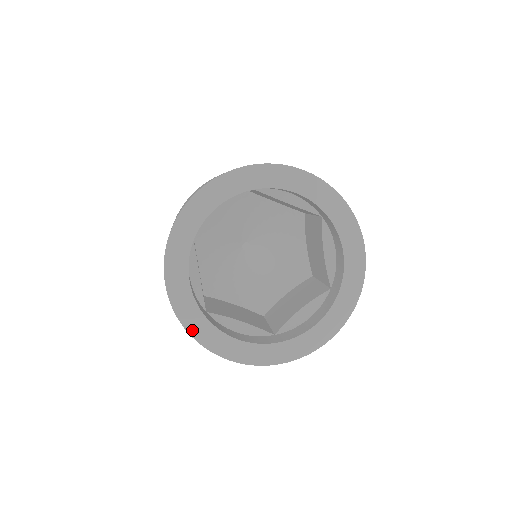
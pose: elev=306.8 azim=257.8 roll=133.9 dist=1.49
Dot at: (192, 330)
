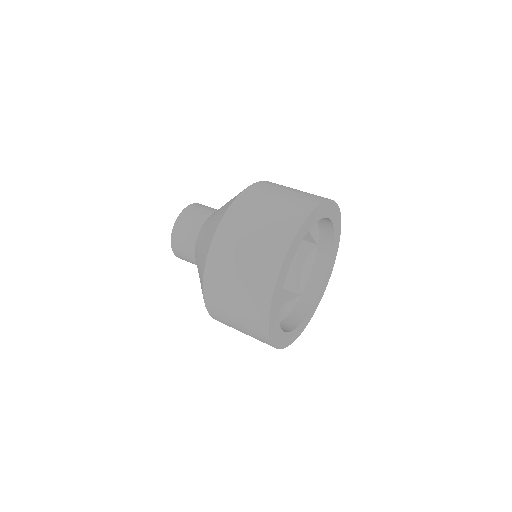
Dot at: (285, 345)
